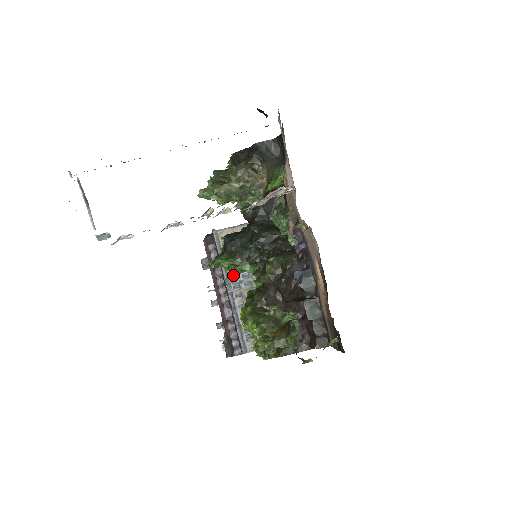
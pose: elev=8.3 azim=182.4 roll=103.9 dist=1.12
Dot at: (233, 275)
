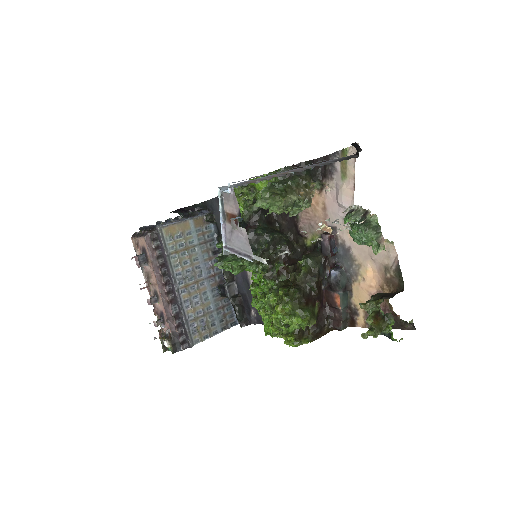
Dot at: occluded
